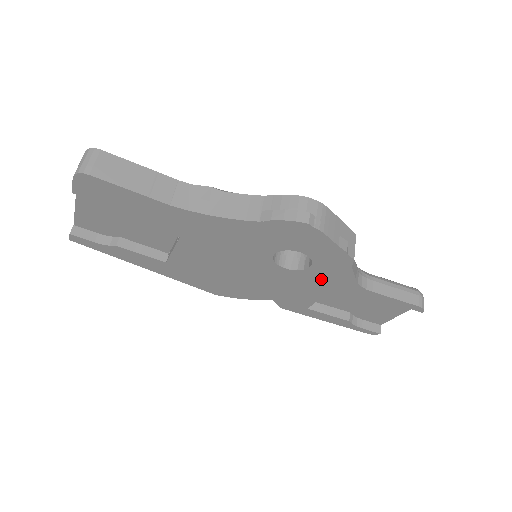
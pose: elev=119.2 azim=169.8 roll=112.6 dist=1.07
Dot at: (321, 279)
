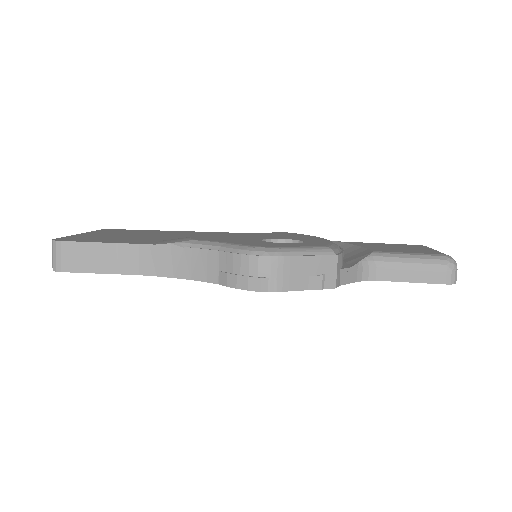
Dot at: occluded
